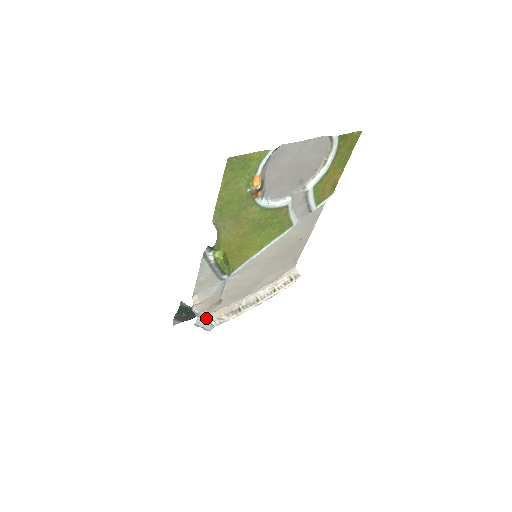
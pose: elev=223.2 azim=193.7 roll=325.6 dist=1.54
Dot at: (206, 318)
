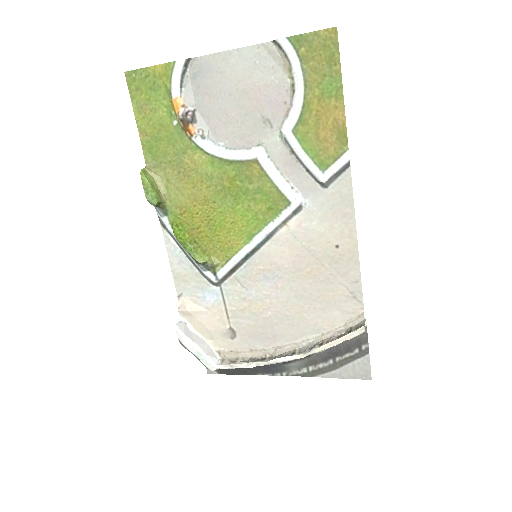
Dot at: (212, 351)
